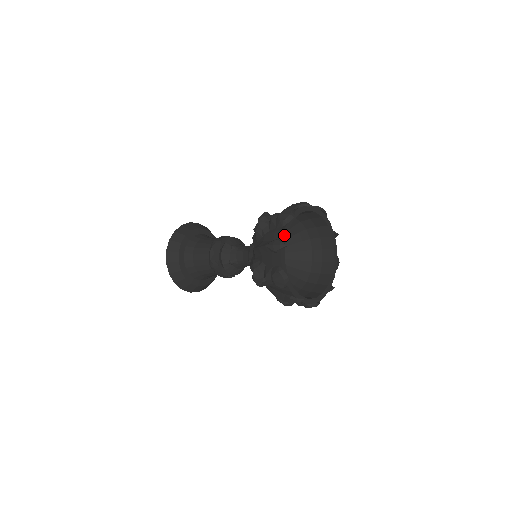
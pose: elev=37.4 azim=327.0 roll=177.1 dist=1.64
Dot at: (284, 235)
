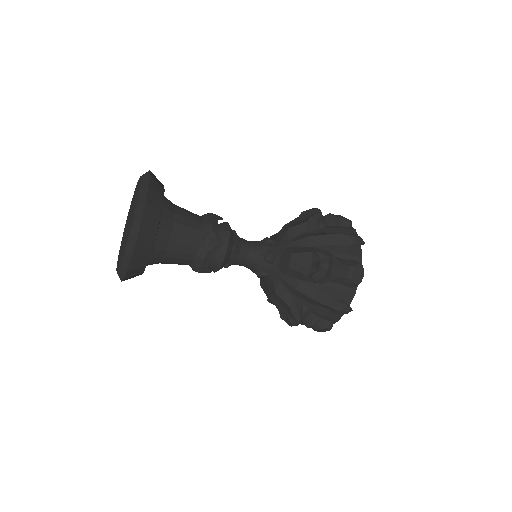
Dot at: (352, 298)
